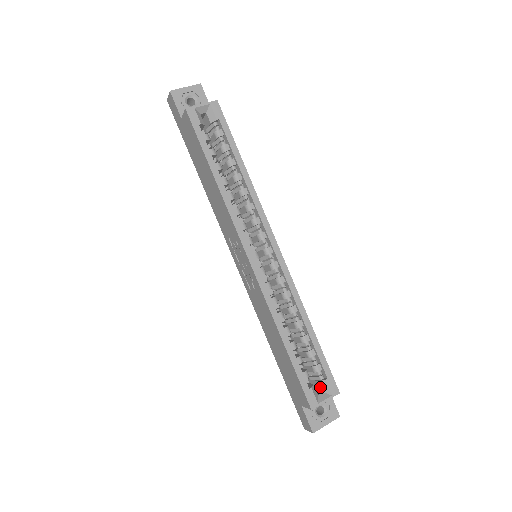
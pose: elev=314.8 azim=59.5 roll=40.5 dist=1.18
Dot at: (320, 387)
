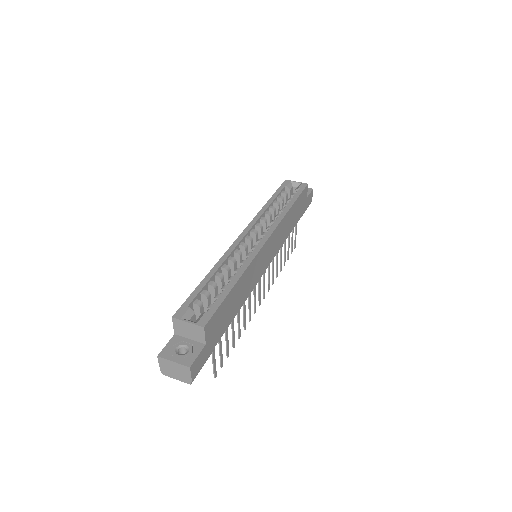
Dot at: occluded
